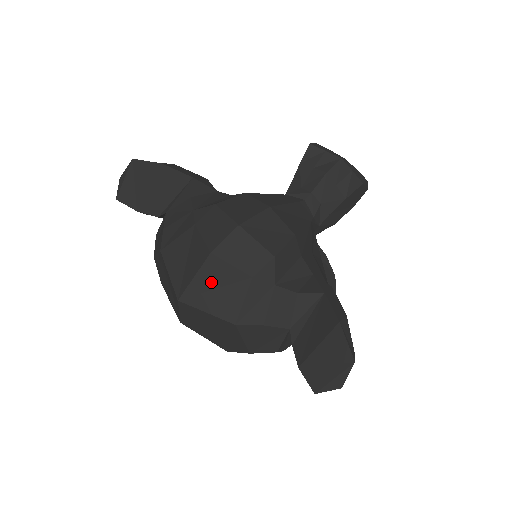
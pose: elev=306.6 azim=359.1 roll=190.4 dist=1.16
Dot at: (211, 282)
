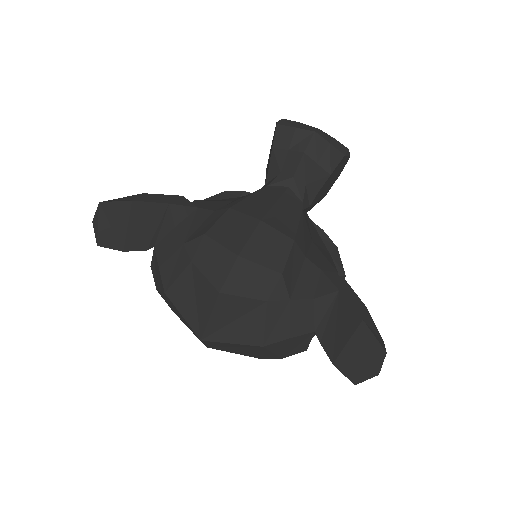
Dot at: (228, 317)
